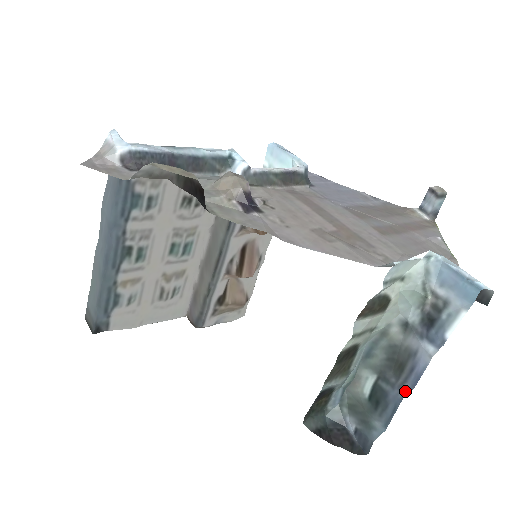
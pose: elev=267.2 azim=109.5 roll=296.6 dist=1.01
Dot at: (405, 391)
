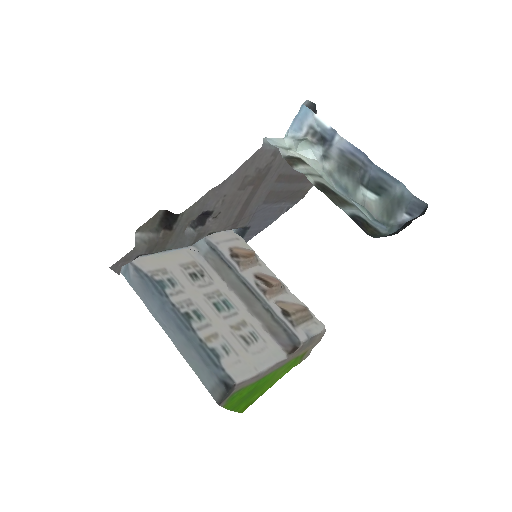
Dot at: (367, 161)
